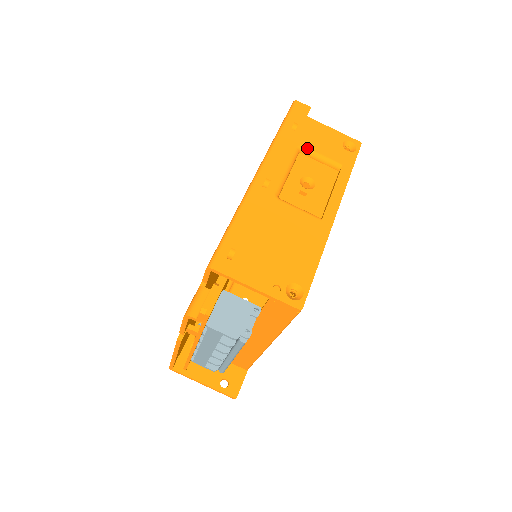
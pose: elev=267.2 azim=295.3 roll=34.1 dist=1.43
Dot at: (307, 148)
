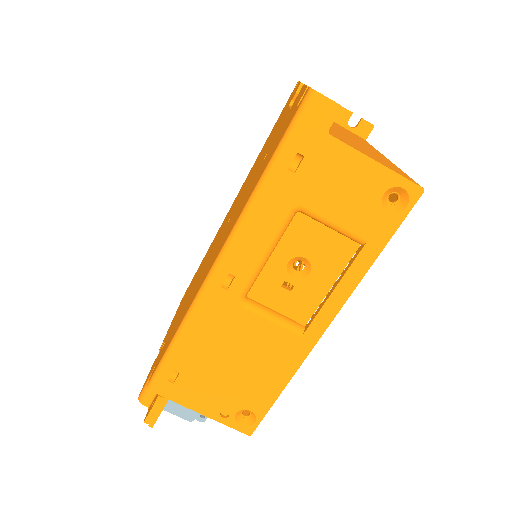
Dot at: (309, 211)
